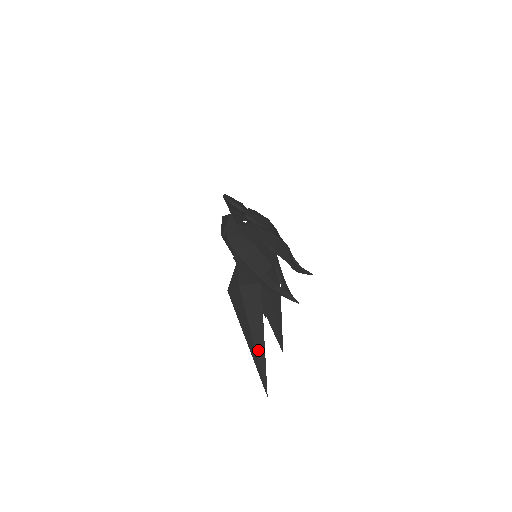
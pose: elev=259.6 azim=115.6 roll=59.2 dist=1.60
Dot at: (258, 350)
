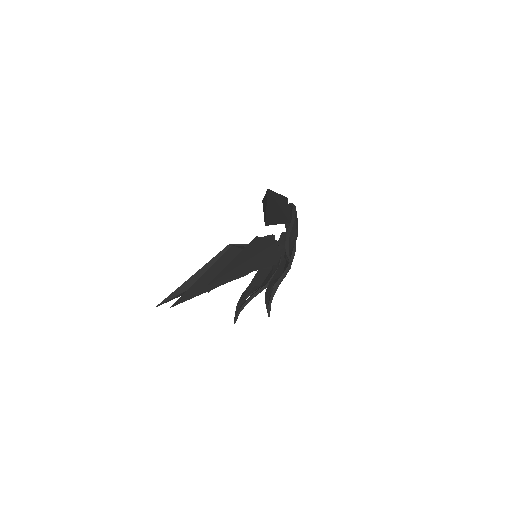
Dot at: (278, 196)
